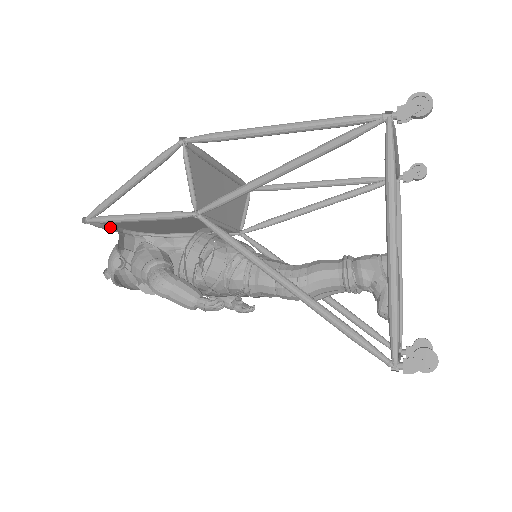
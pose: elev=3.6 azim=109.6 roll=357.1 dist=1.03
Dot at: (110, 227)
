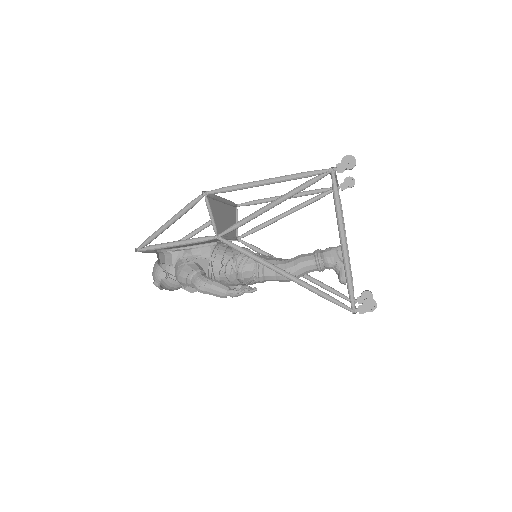
Dot at: occluded
